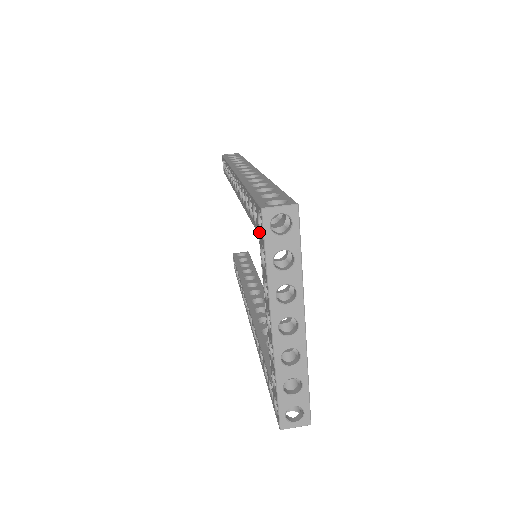
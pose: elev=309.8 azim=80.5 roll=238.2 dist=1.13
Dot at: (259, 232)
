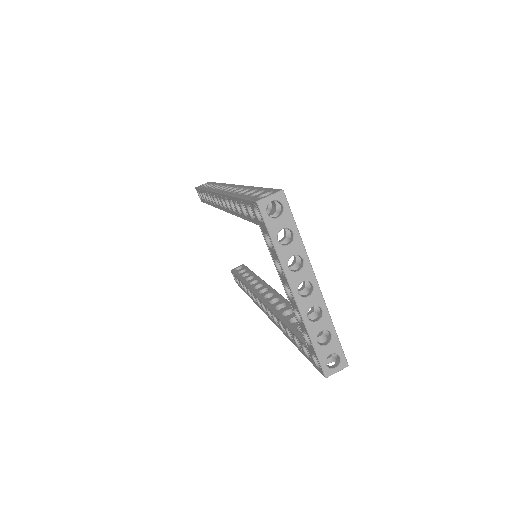
Dot at: (259, 223)
